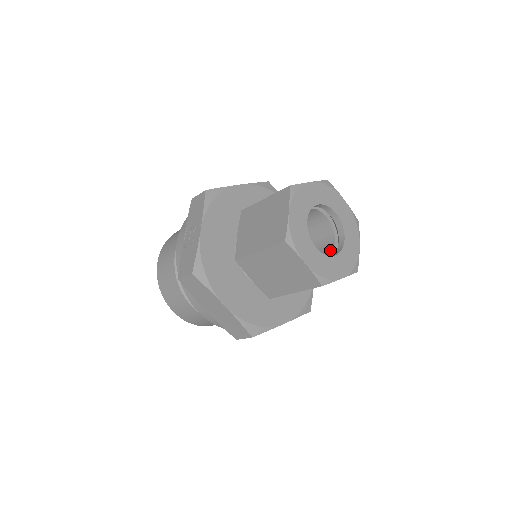
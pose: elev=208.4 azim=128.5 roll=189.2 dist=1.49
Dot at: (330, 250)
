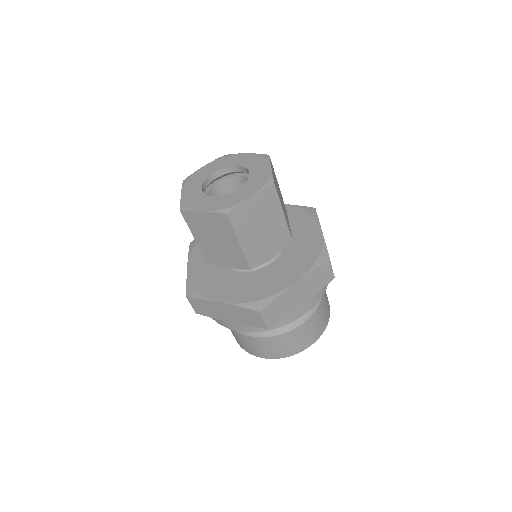
Dot at: occluded
